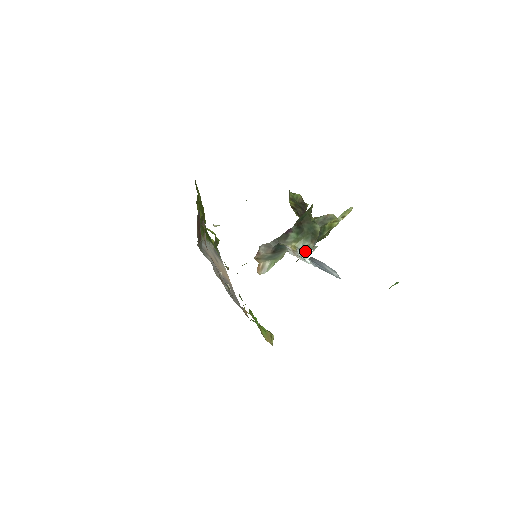
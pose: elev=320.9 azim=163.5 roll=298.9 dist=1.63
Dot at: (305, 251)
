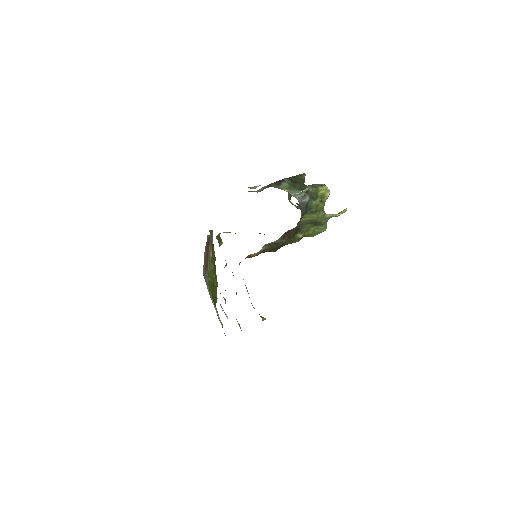
Dot at: (296, 195)
